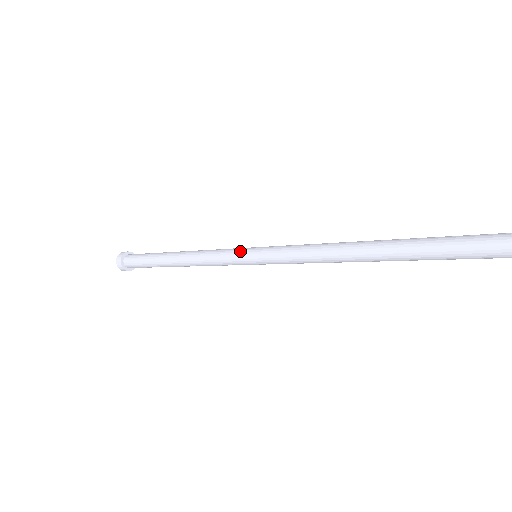
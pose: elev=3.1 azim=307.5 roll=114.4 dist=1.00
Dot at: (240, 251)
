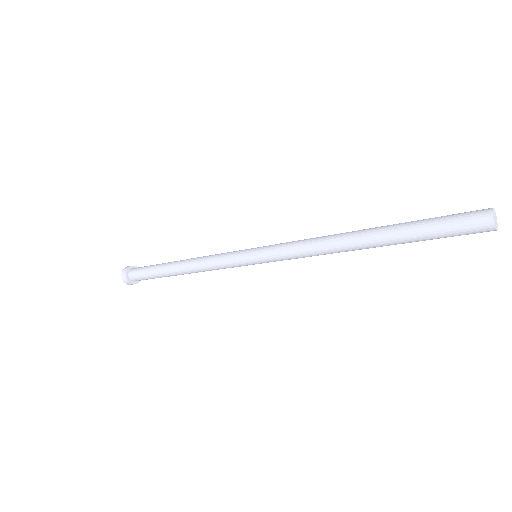
Dot at: (240, 259)
